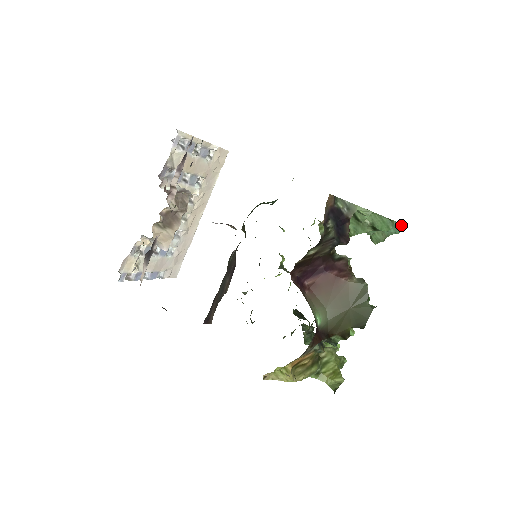
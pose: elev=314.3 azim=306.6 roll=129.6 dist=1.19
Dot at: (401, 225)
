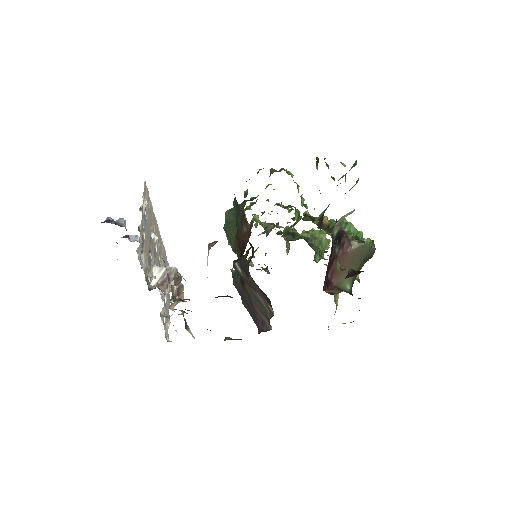
Dot at: (356, 161)
